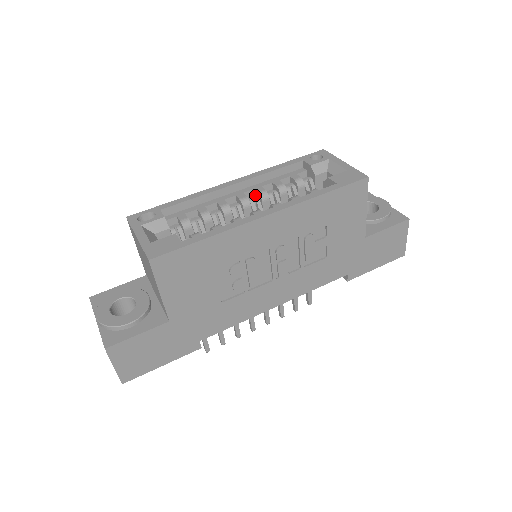
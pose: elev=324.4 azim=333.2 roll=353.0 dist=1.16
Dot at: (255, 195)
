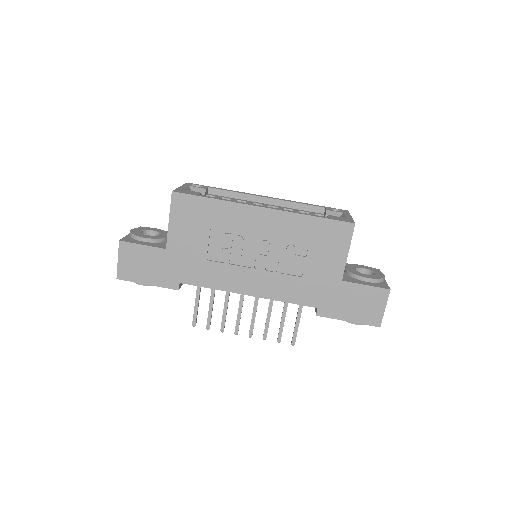
Dot at: occluded
